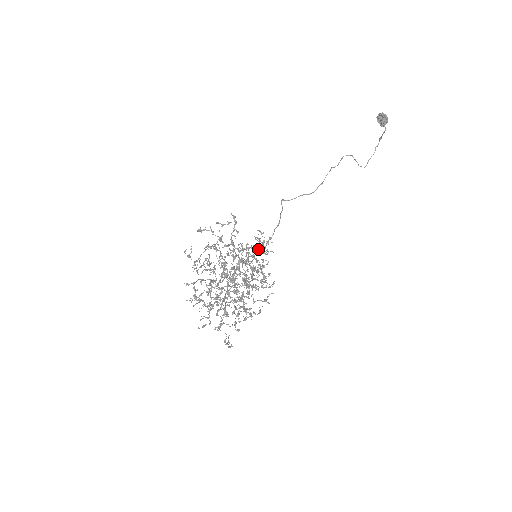
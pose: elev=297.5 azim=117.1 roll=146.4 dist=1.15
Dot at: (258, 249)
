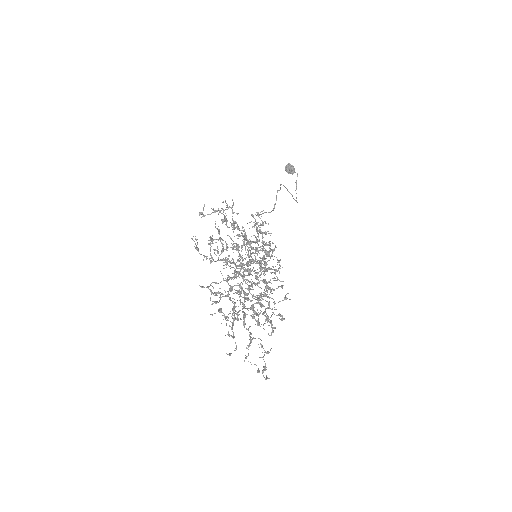
Dot at: occluded
